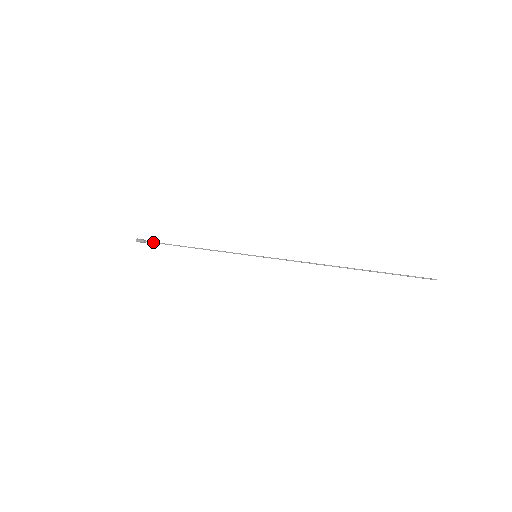
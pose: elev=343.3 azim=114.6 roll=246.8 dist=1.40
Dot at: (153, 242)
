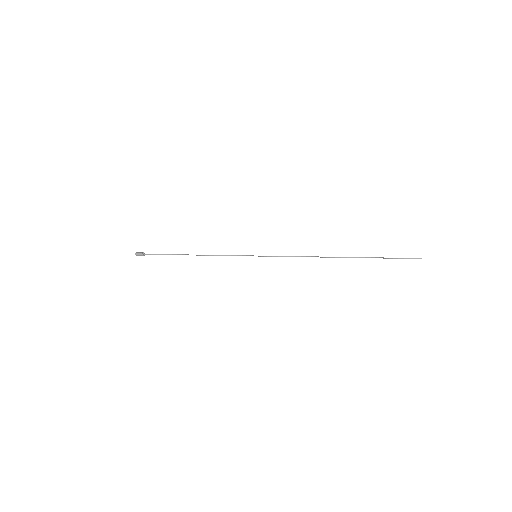
Dot at: (153, 254)
